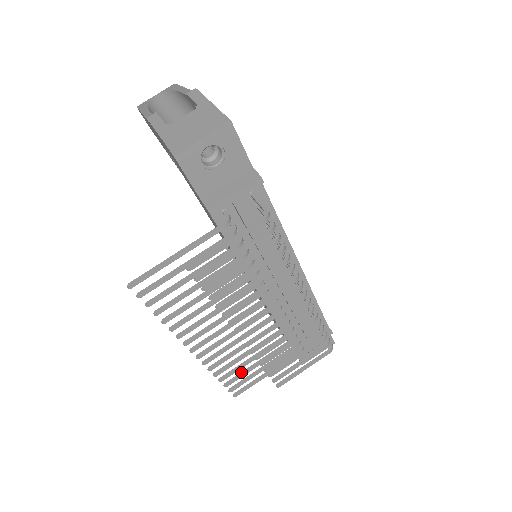
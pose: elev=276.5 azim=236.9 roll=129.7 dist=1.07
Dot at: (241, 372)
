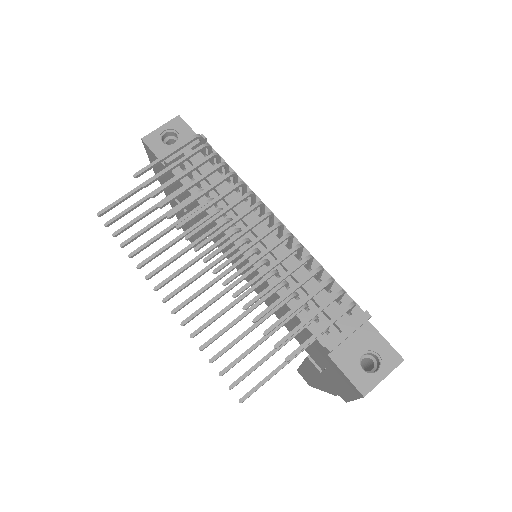
Dot at: (240, 355)
